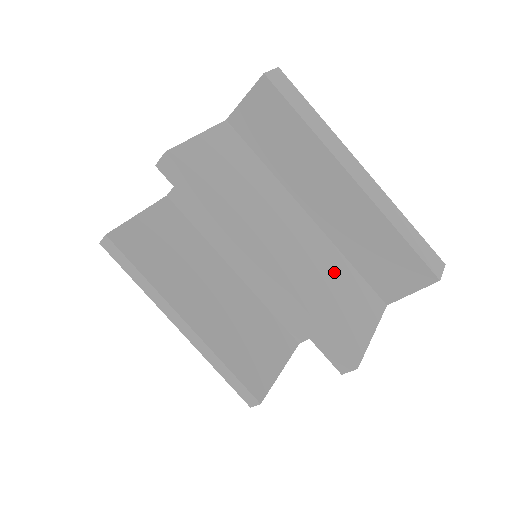
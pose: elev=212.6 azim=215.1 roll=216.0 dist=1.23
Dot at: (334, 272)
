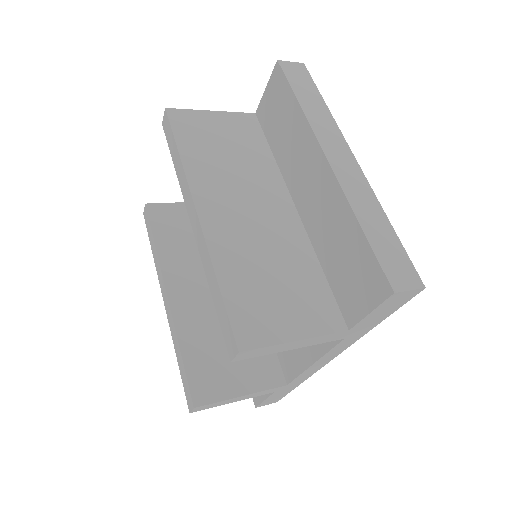
Dot at: (288, 262)
